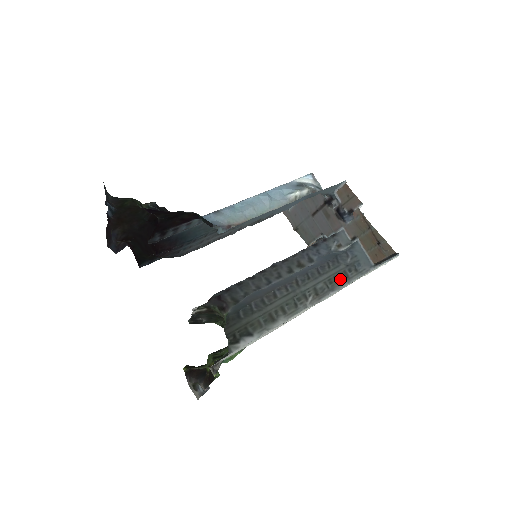
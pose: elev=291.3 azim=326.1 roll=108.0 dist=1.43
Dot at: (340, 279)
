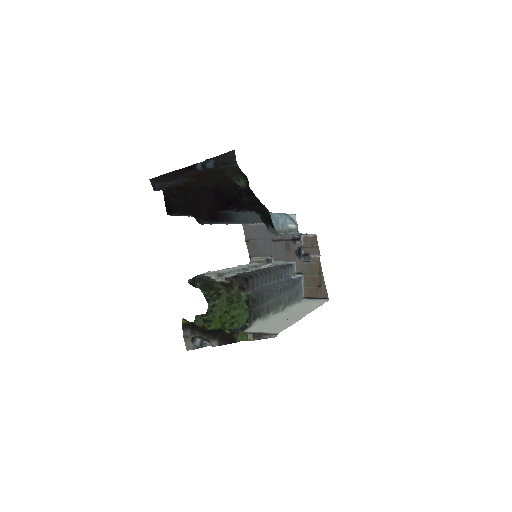
Dot at: (293, 299)
